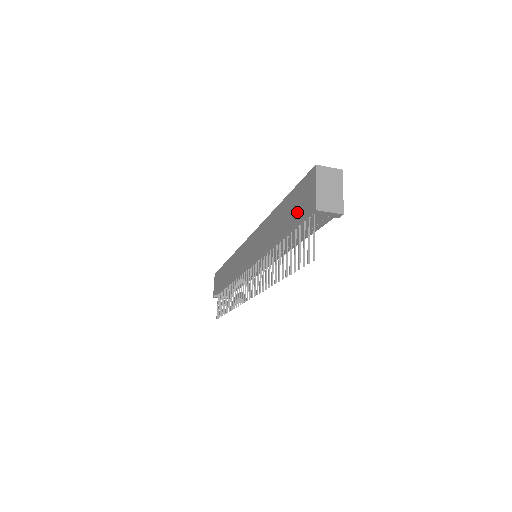
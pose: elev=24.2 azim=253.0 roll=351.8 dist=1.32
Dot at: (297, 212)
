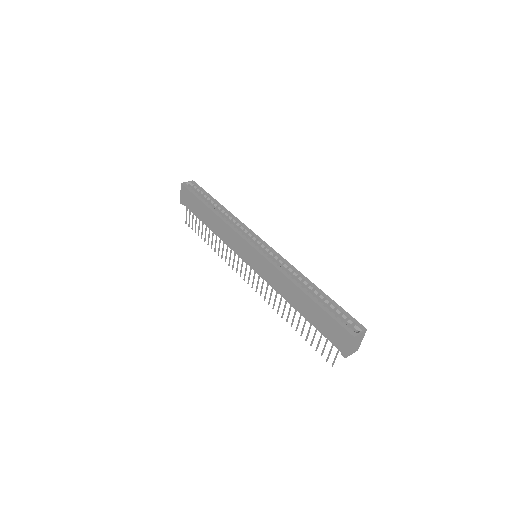
Dot at: (326, 332)
